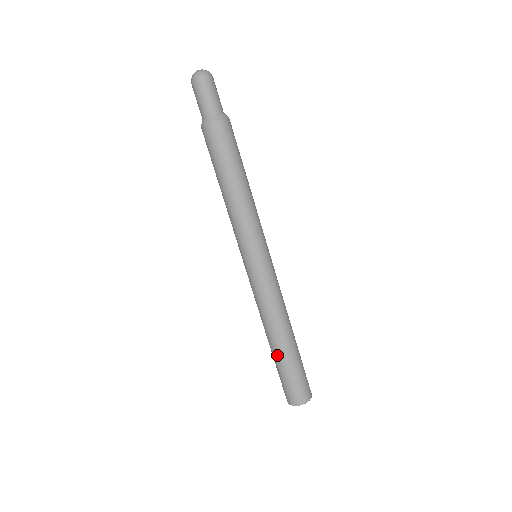
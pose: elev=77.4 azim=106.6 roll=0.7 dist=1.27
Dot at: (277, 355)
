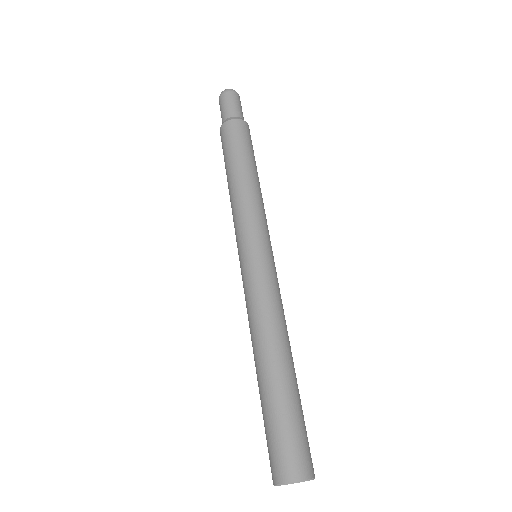
Dot at: (267, 385)
